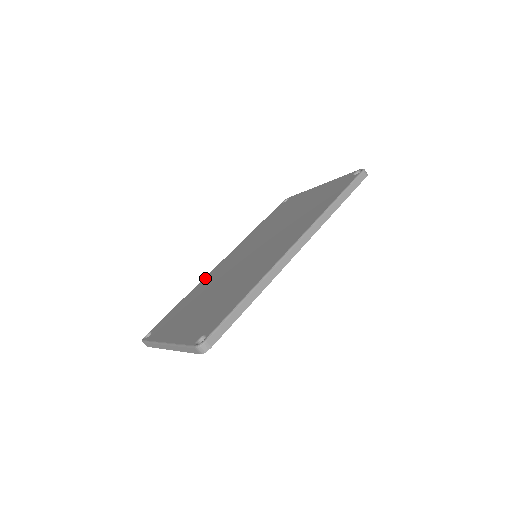
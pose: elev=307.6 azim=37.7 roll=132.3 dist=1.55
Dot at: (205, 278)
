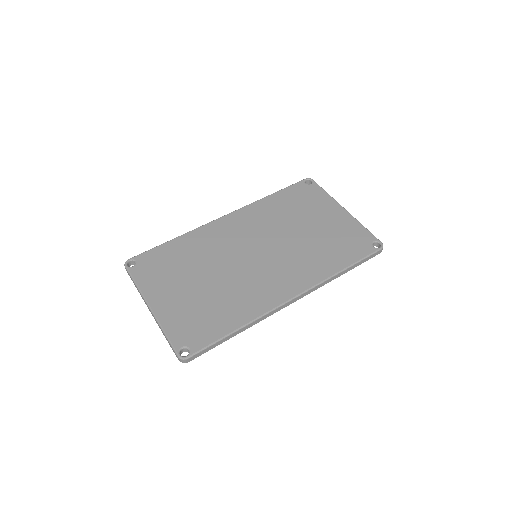
Dot at: (202, 229)
